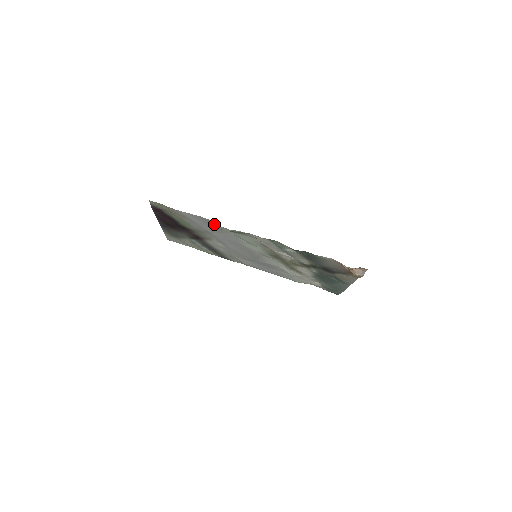
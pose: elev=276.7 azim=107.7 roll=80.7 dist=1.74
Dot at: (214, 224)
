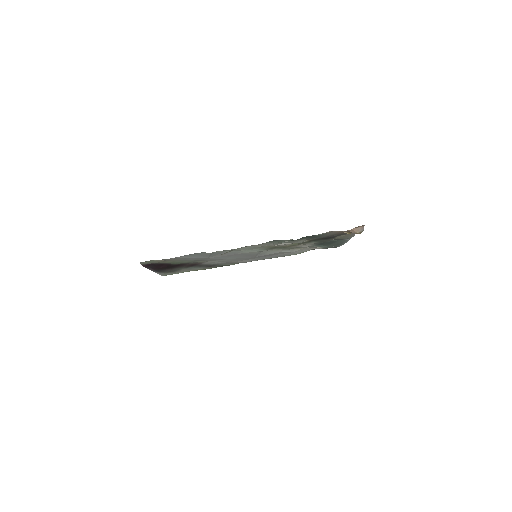
Dot at: (209, 253)
